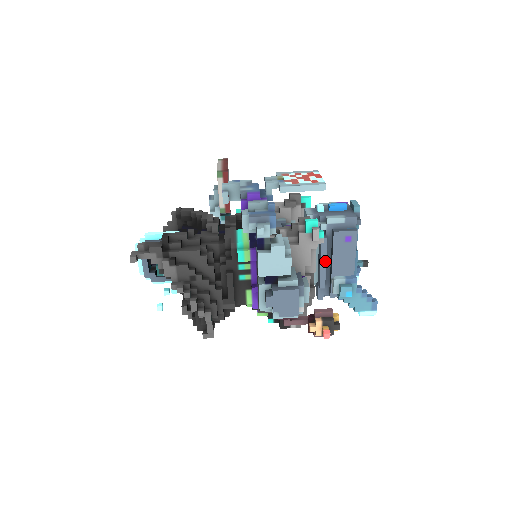
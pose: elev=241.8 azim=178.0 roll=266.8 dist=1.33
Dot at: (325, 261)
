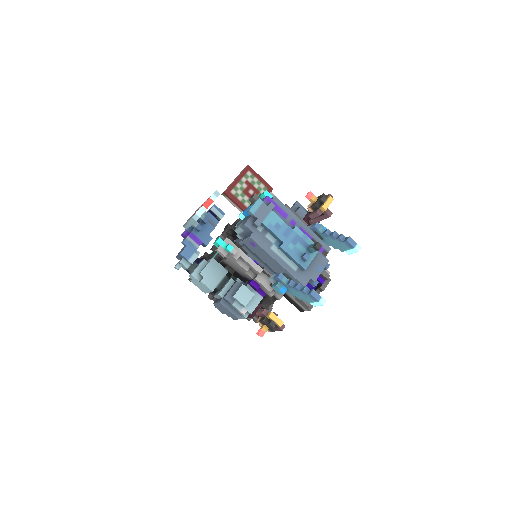
Dot at: (261, 263)
